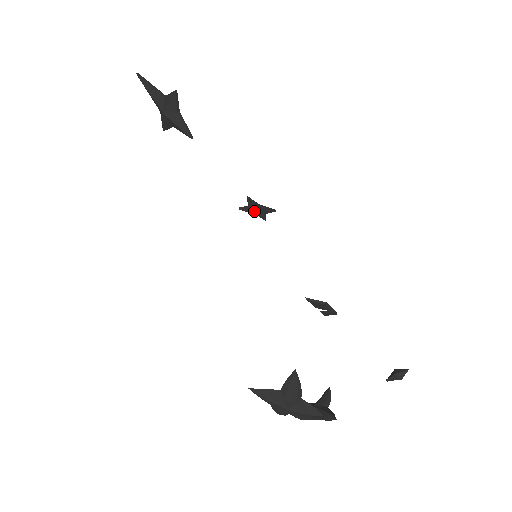
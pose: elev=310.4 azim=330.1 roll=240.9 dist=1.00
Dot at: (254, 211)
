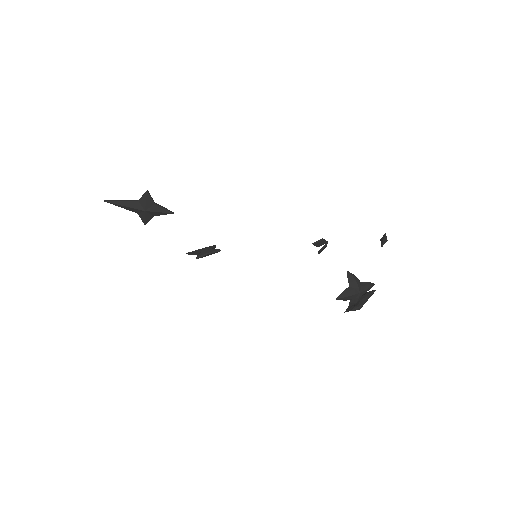
Dot at: (207, 252)
